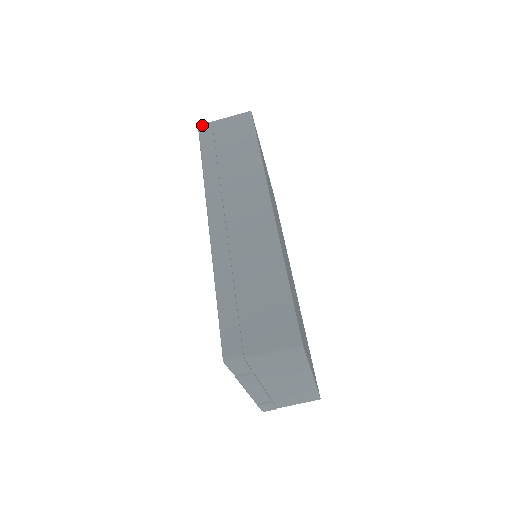
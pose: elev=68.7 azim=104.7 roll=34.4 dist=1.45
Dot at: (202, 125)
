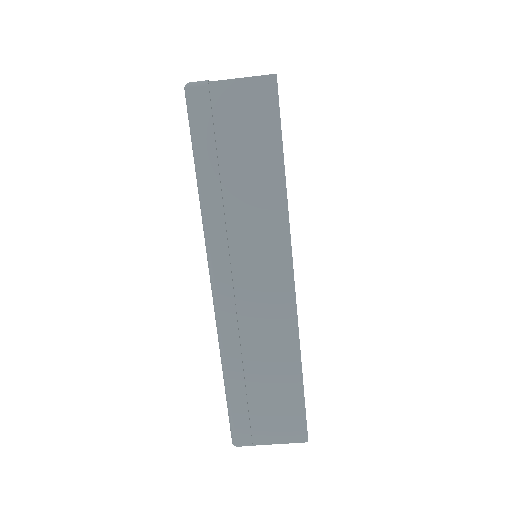
Dot at: (192, 89)
